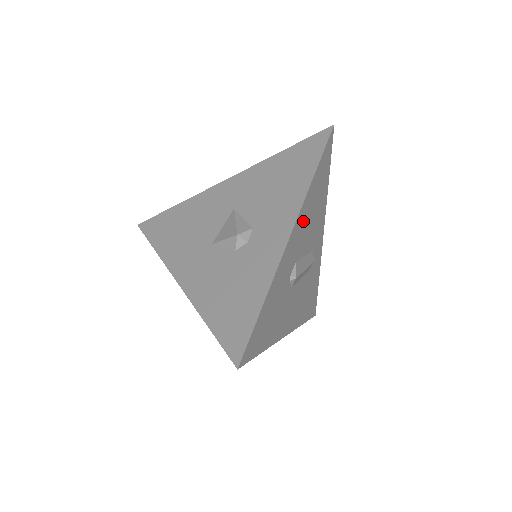
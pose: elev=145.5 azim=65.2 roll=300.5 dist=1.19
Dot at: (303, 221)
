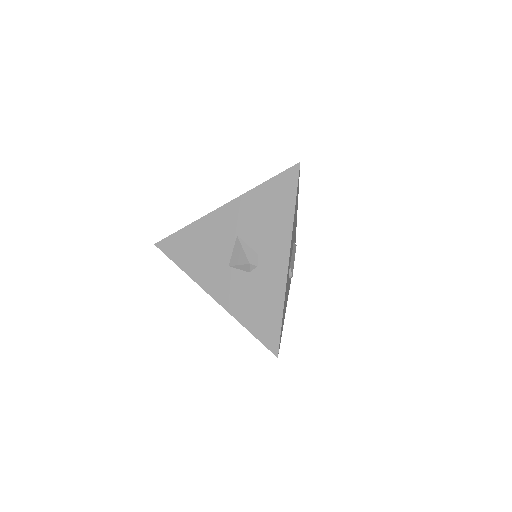
Dot at: occluded
